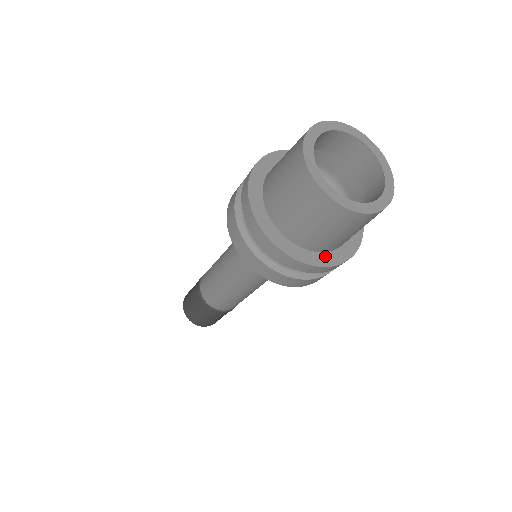
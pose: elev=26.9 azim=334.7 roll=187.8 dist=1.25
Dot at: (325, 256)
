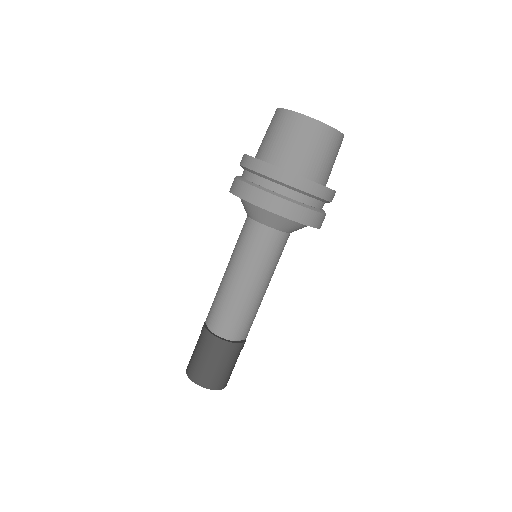
Dot at: occluded
